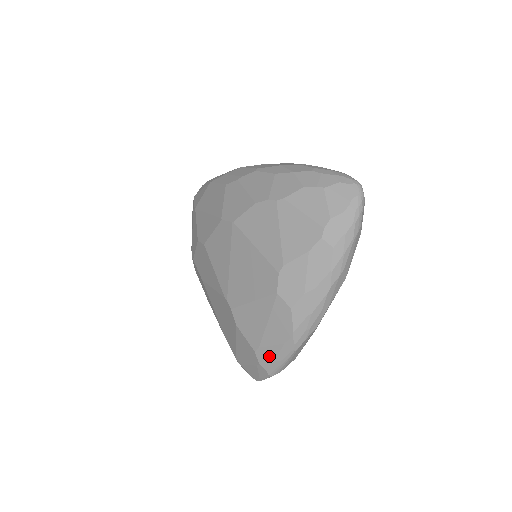
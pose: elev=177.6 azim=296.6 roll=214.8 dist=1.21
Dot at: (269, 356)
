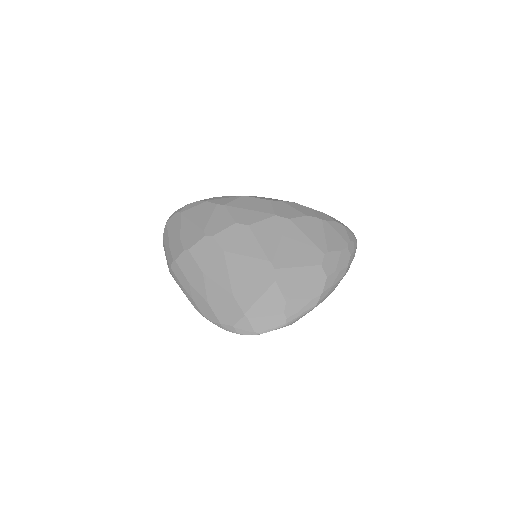
Dot at: (296, 307)
